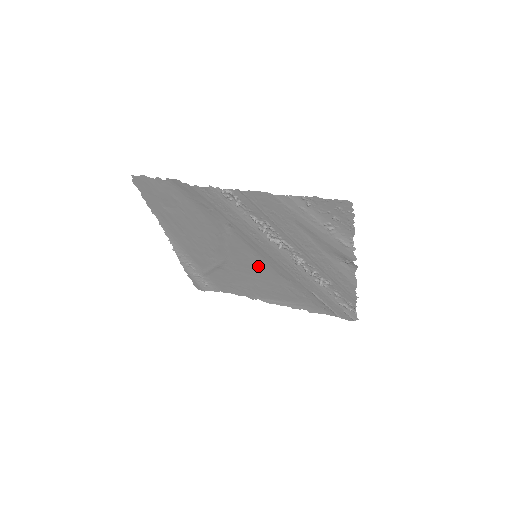
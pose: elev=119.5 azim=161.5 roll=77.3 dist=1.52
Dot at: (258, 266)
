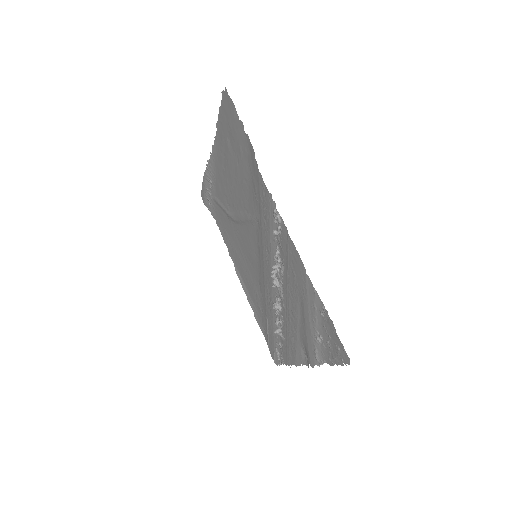
Dot at: (252, 258)
